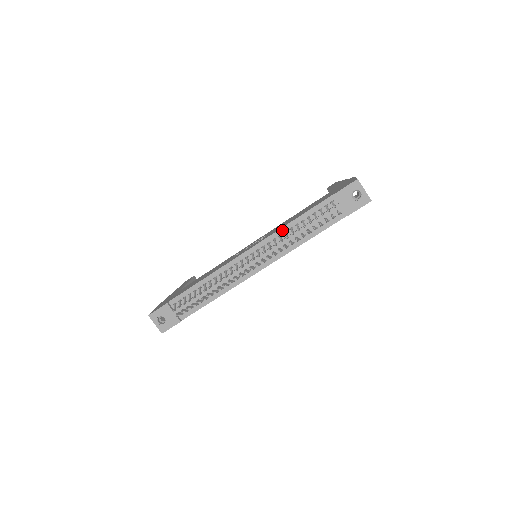
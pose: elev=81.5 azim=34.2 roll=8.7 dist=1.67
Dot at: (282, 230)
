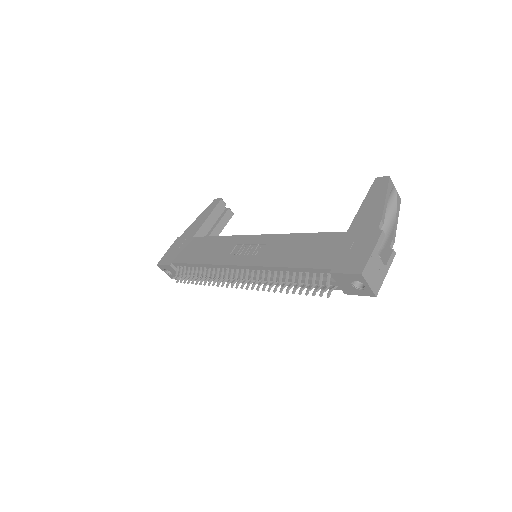
Dot at: (272, 268)
